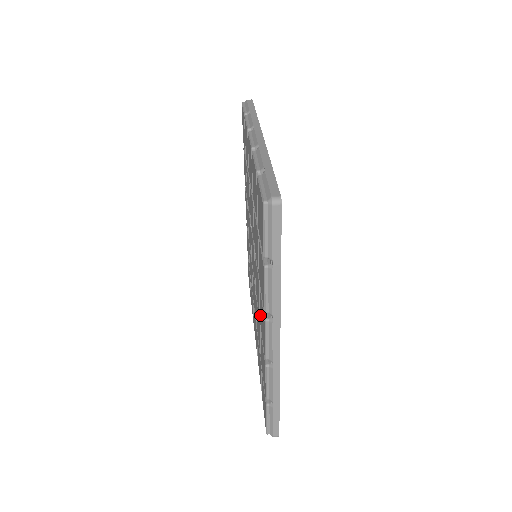
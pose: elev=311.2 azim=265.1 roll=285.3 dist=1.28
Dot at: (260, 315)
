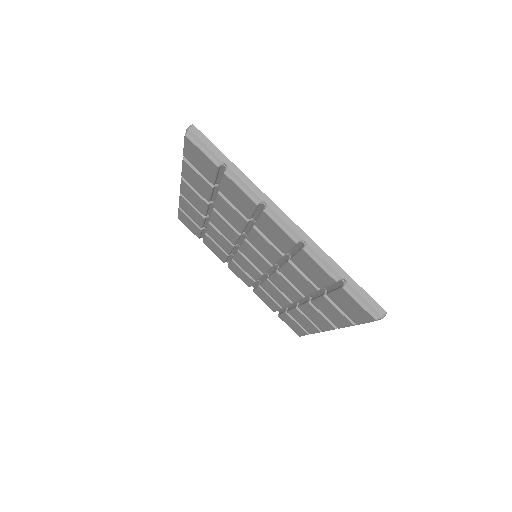
Dot at: (275, 245)
